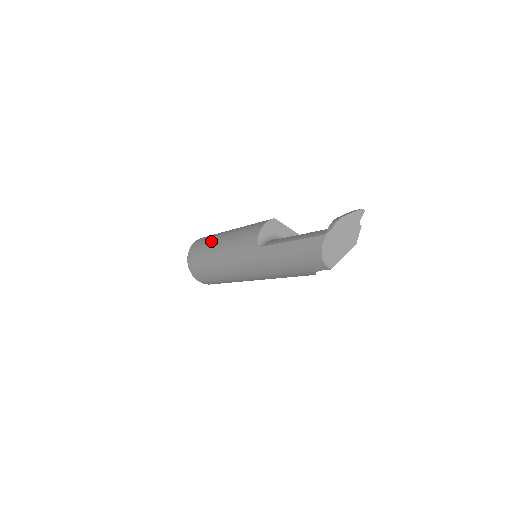
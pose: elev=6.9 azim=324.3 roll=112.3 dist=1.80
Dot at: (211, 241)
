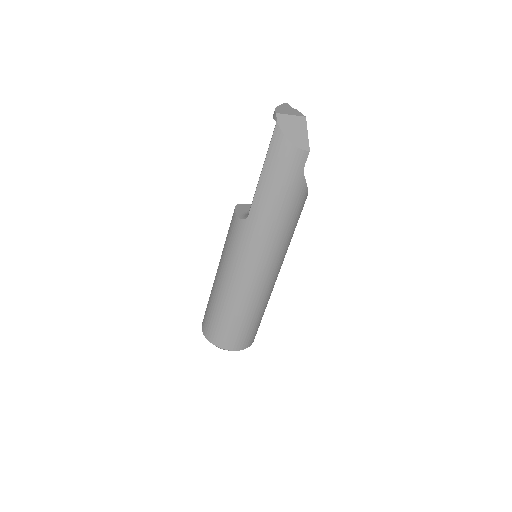
Dot at: (212, 294)
